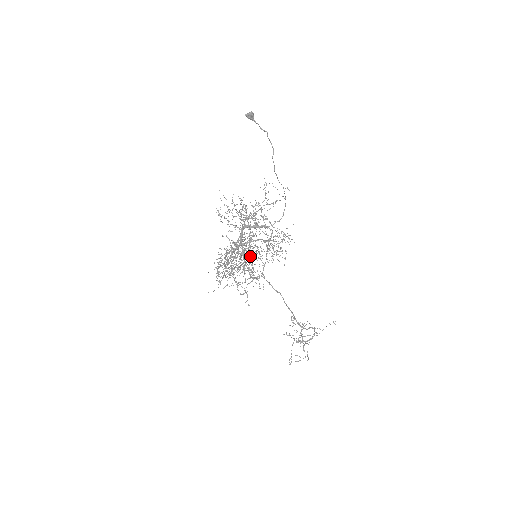
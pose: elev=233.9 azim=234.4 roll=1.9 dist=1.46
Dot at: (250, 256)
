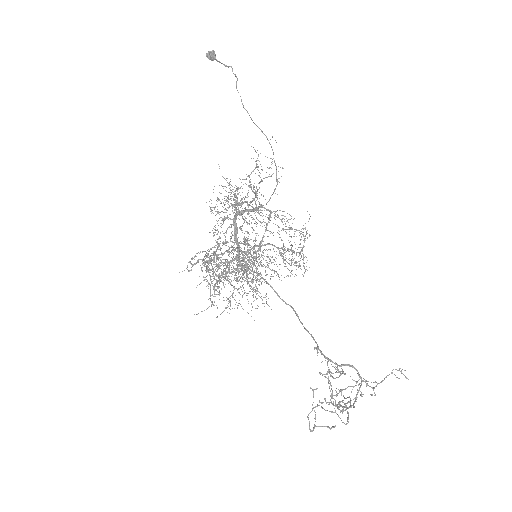
Dot at: (252, 262)
